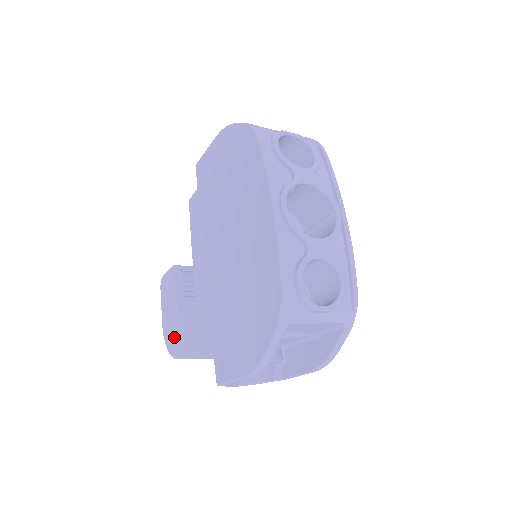
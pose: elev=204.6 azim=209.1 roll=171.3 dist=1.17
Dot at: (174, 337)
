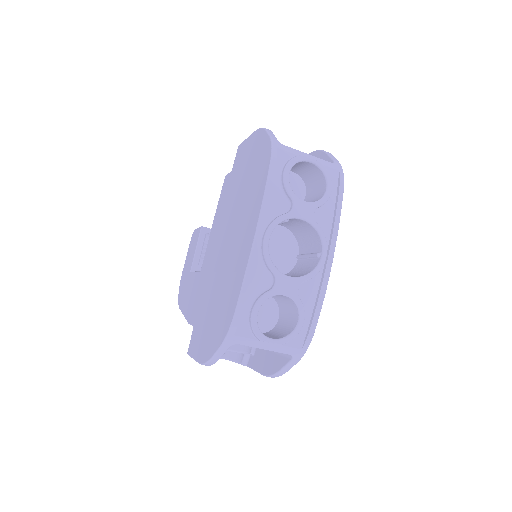
Dot at: (183, 289)
